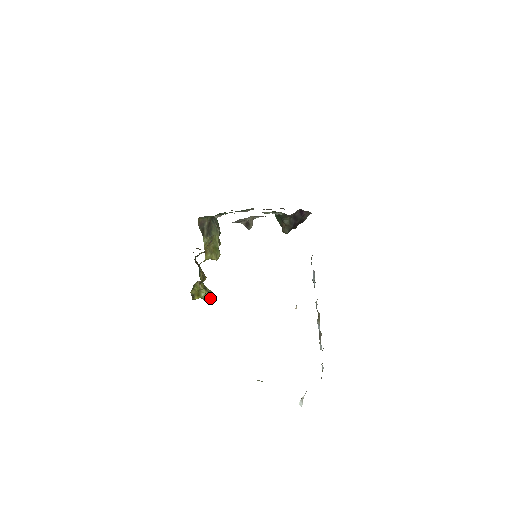
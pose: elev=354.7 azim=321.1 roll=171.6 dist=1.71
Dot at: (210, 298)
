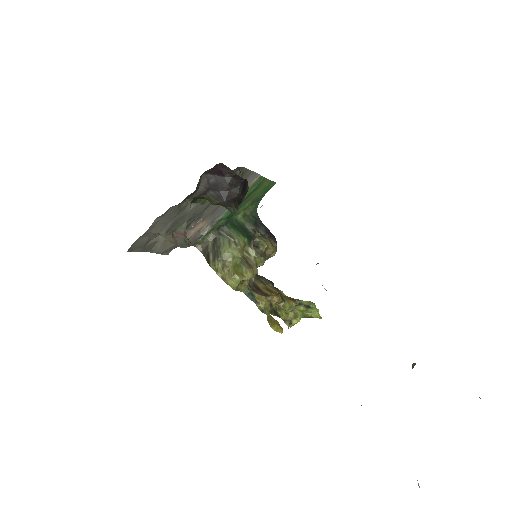
Dot at: (315, 312)
